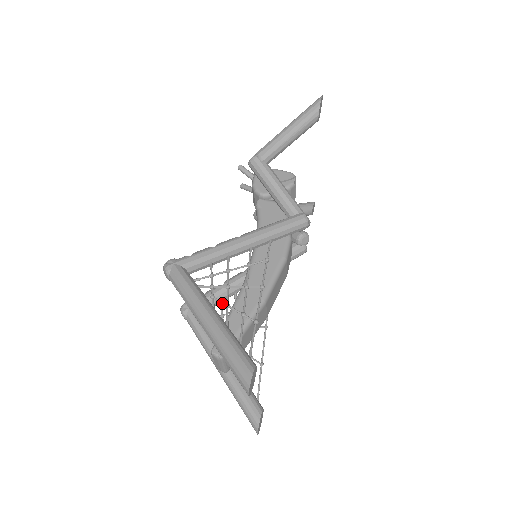
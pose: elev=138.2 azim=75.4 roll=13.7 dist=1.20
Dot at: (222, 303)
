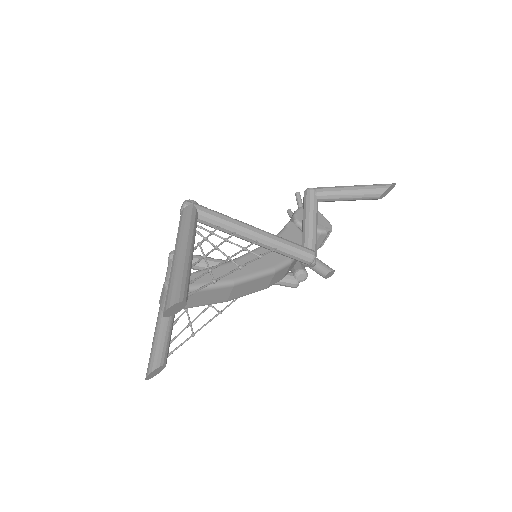
Dot at: (202, 252)
